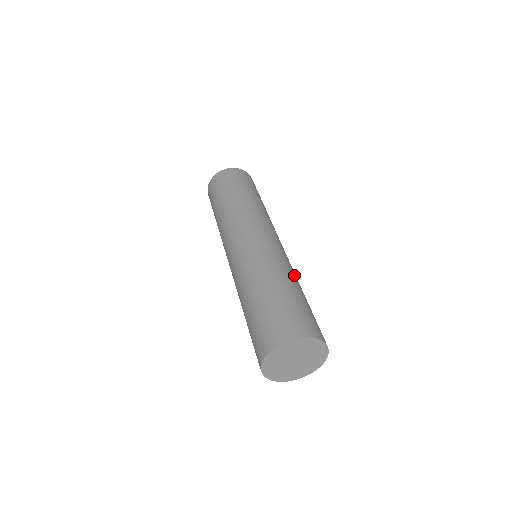
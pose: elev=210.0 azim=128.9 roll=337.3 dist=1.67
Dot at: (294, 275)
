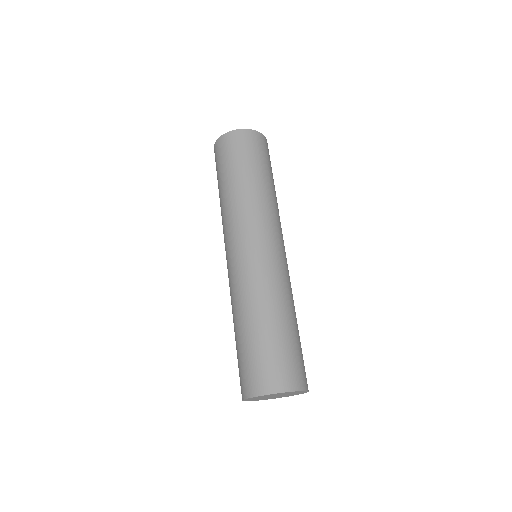
Dot at: (267, 299)
